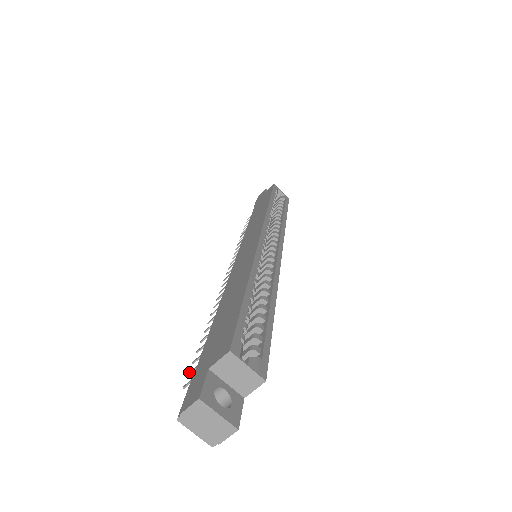
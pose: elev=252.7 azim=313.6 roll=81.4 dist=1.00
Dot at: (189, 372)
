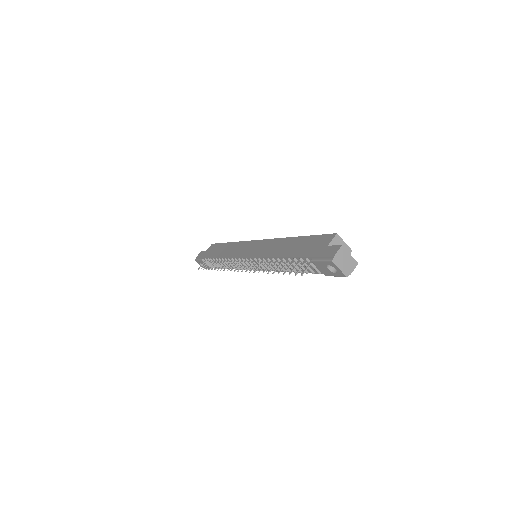
Dot at: (295, 273)
